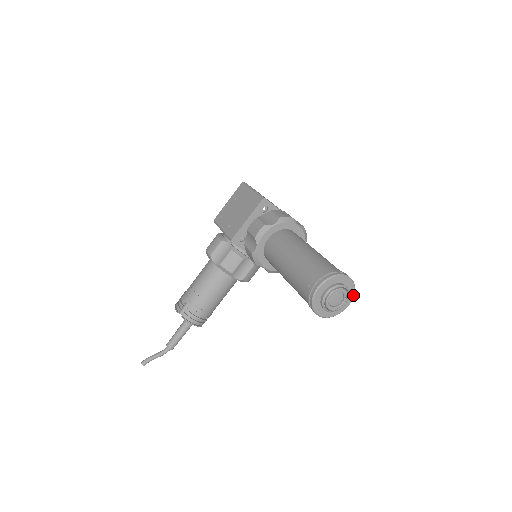
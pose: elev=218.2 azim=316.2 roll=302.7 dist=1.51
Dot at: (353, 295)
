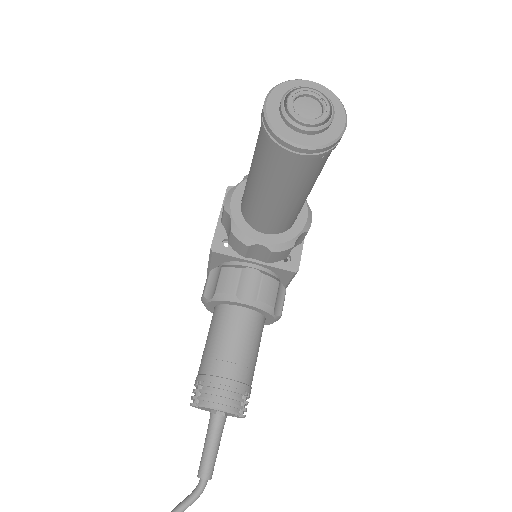
Dot at: (341, 105)
